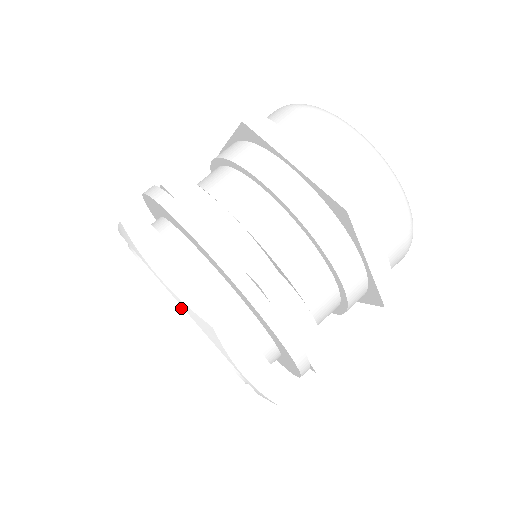
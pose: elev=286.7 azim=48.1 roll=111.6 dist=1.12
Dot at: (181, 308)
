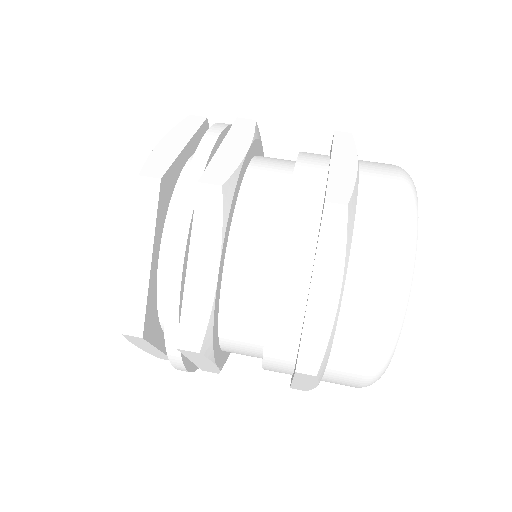
Dot at: occluded
